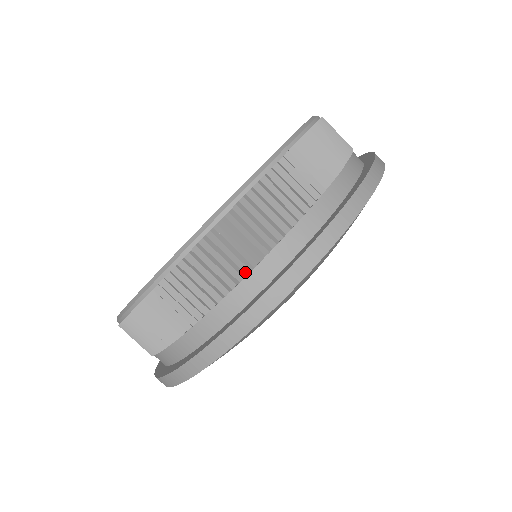
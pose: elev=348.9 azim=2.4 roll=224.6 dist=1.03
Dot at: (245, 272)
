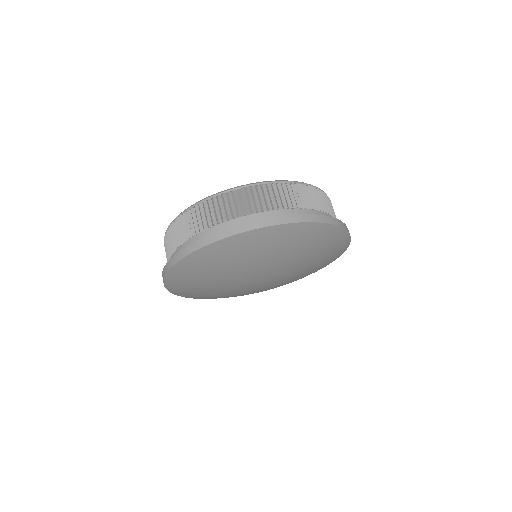
Dot at: (317, 208)
